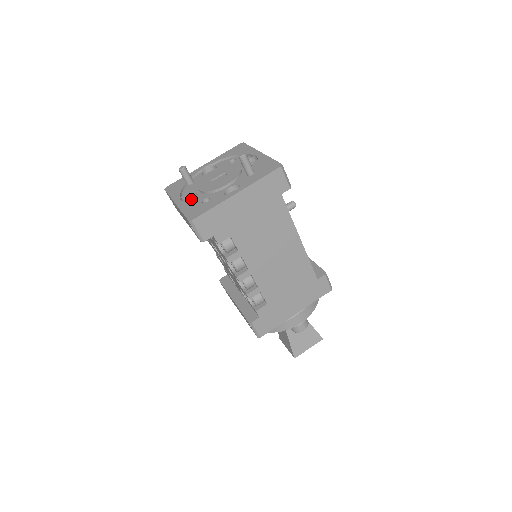
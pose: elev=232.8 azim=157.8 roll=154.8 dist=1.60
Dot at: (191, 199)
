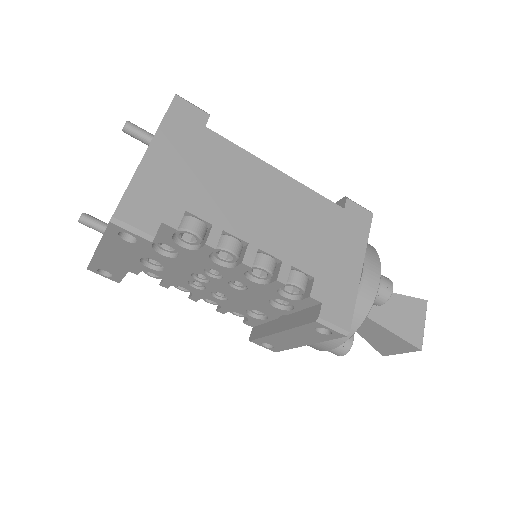
Dot at: occluded
